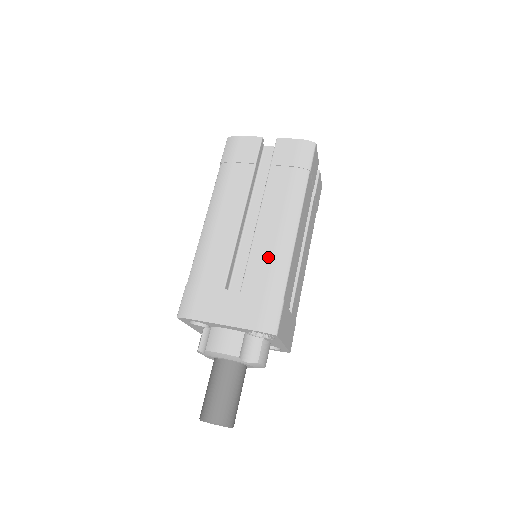
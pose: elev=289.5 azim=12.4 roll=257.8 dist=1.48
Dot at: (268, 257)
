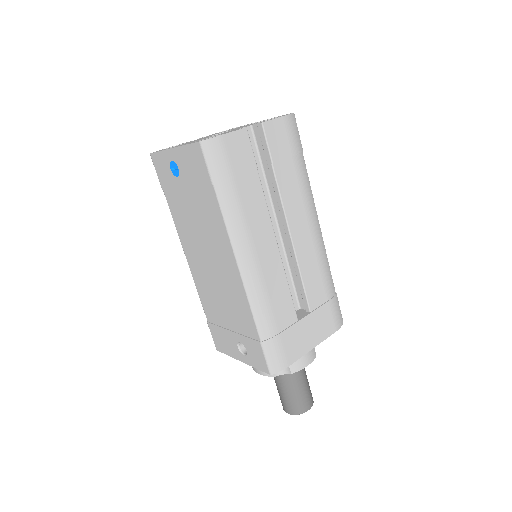
Dot at: (316, 266)
